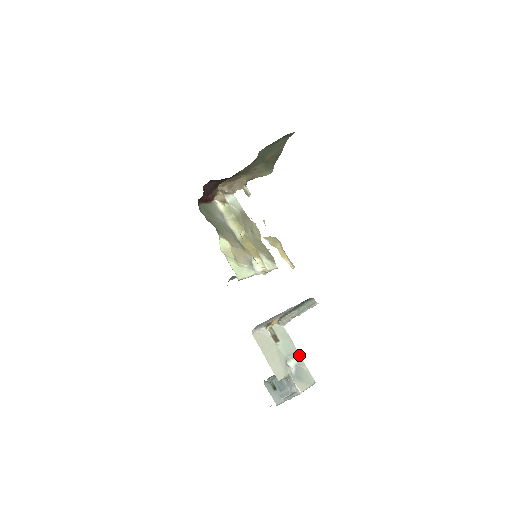
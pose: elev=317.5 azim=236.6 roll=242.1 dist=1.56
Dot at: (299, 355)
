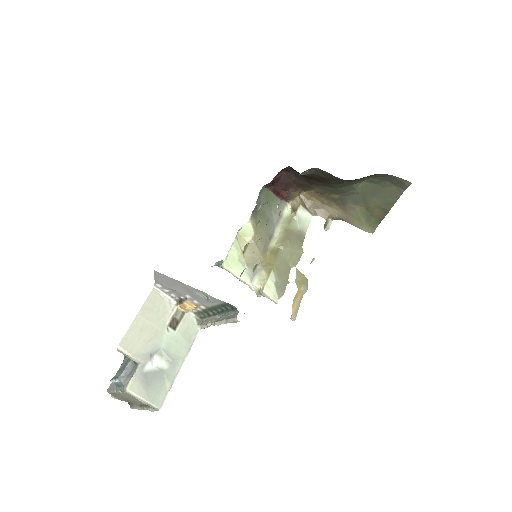
Dot at: (179, 368)
